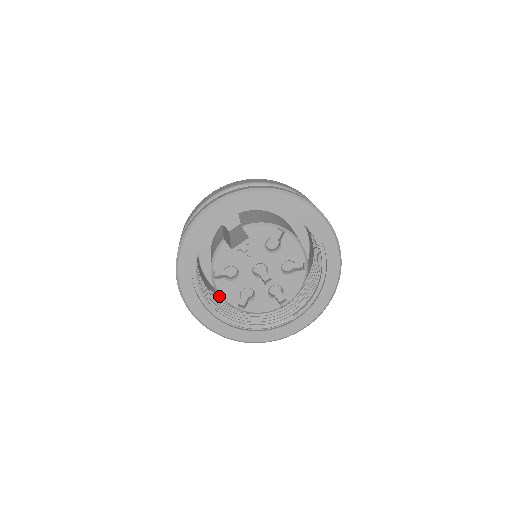
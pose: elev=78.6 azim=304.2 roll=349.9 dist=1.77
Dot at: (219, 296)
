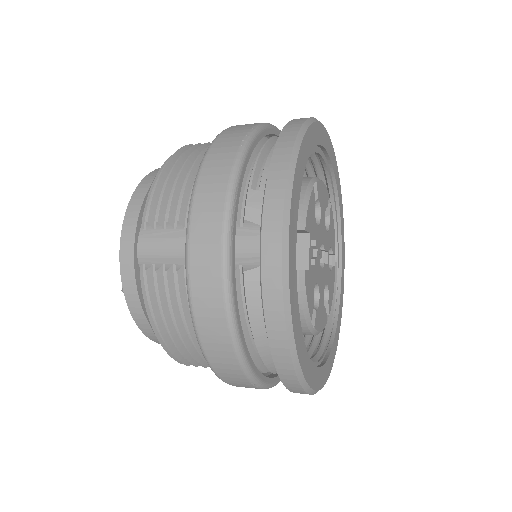
Dot at: occluded
